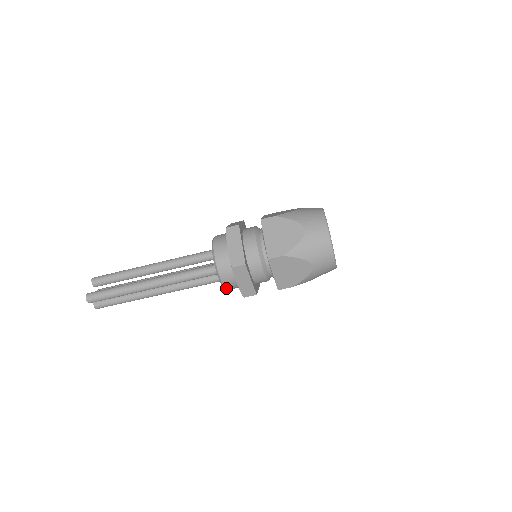
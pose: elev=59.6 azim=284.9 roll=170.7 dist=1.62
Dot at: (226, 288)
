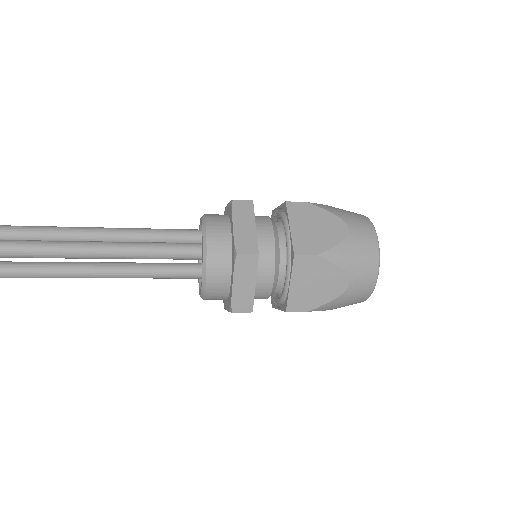
Dot at: occluded
